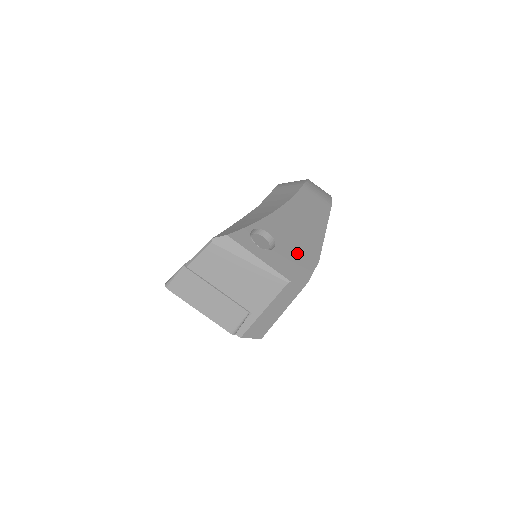
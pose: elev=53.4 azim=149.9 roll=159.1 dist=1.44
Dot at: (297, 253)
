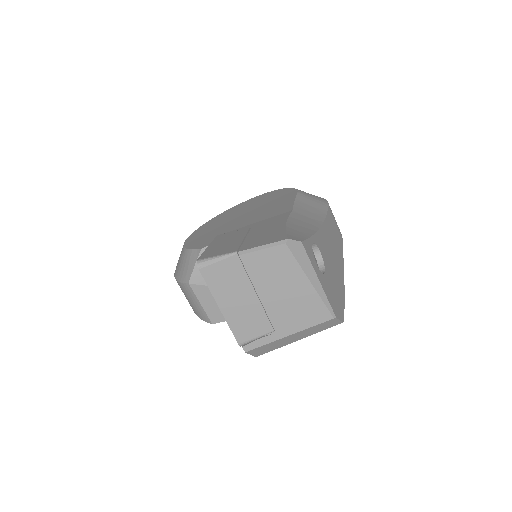
Dot at: (335, 285)
